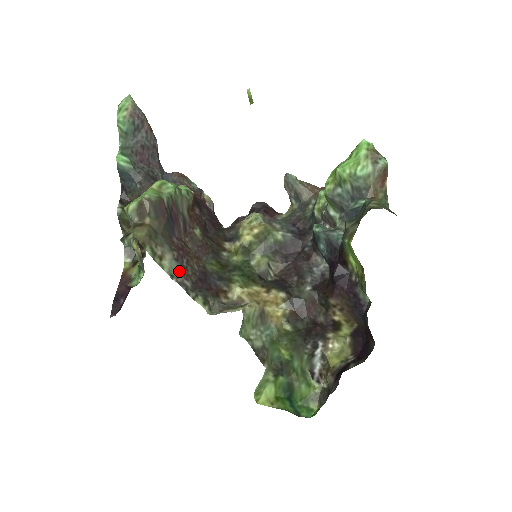
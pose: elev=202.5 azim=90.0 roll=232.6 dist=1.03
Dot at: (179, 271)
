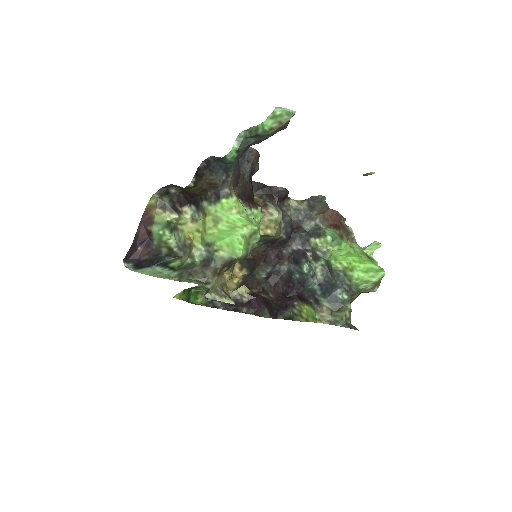
Dot at: occluded
